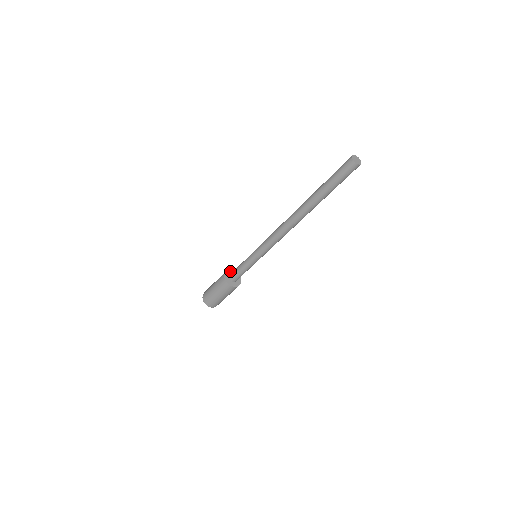
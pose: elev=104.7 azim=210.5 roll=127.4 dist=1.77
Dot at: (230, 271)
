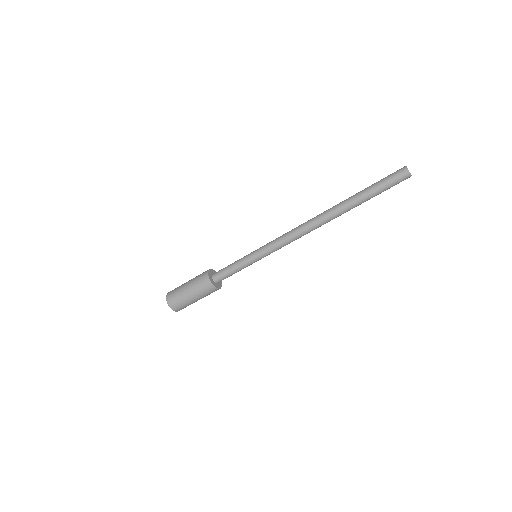
Dot at: occluded
